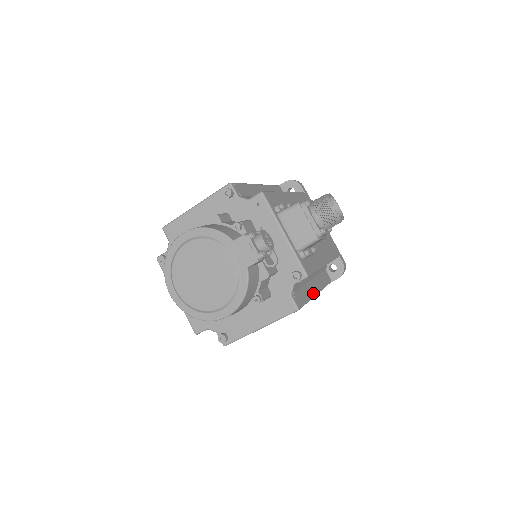
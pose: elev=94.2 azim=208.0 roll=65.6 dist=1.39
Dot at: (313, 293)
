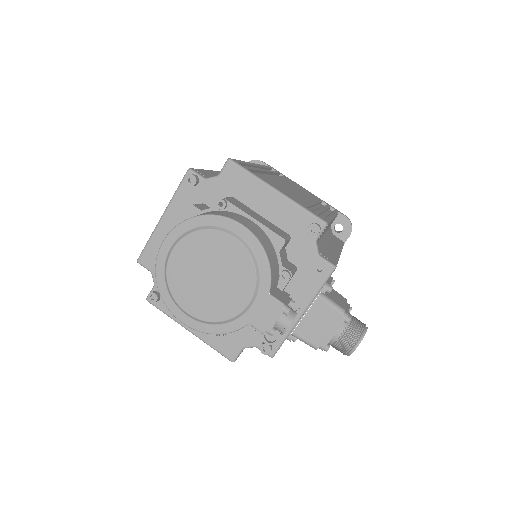
Dot at: occluded
